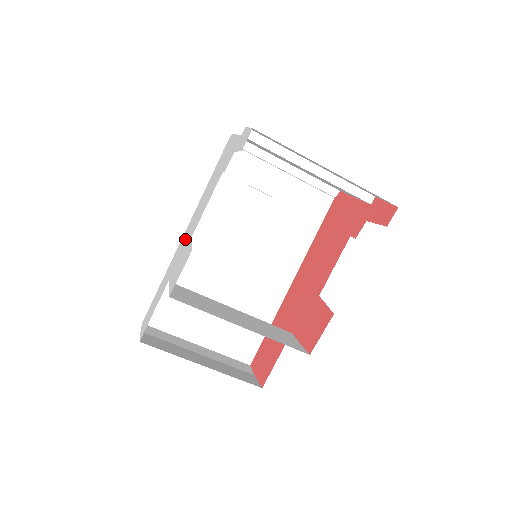
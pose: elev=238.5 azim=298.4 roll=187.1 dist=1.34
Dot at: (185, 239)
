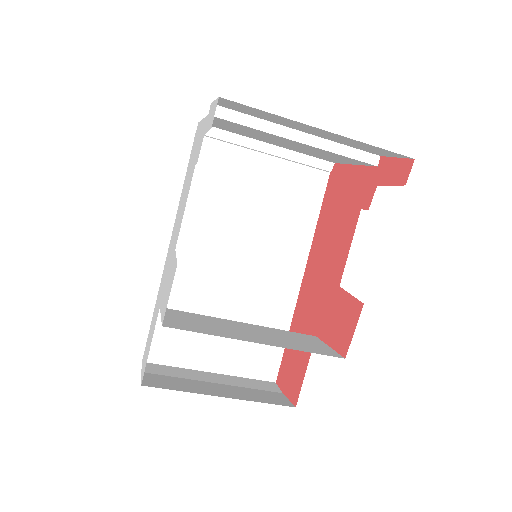
Dot at: occluded
